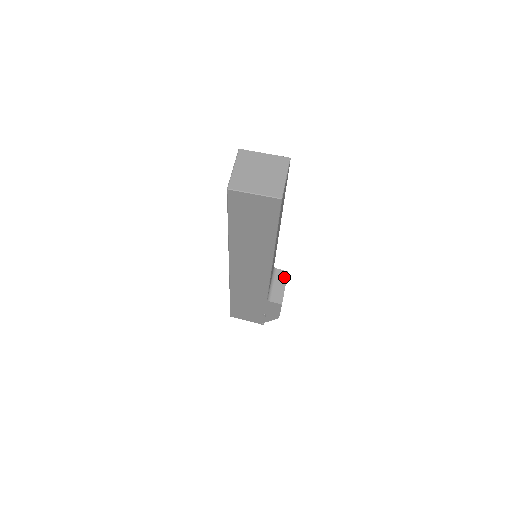
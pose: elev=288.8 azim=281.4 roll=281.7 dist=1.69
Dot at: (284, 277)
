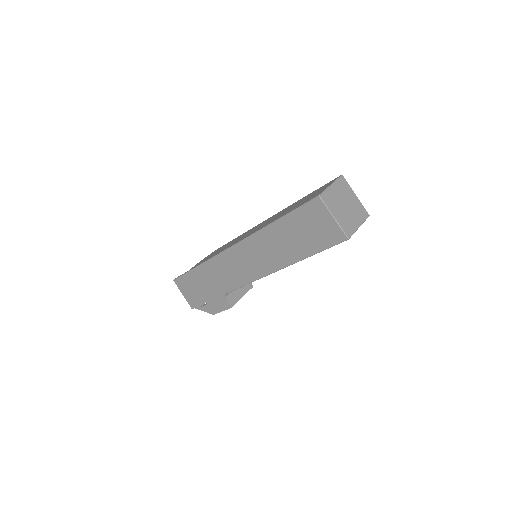
Dot at: (248, 288)
